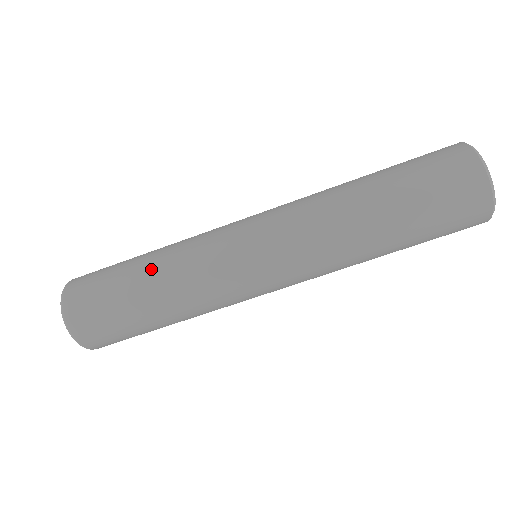
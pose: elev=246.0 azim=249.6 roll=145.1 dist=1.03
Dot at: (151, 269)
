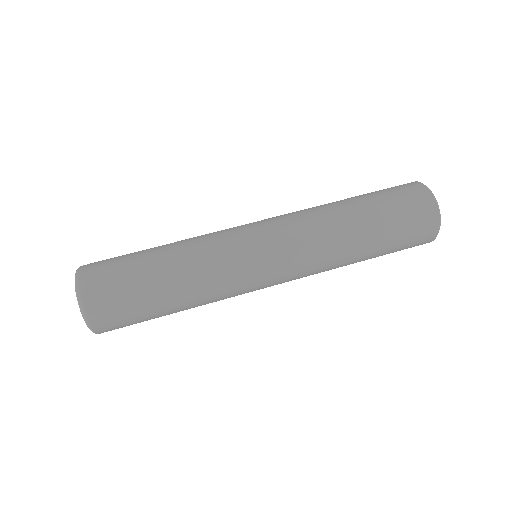
Dot at: (167, 244)
